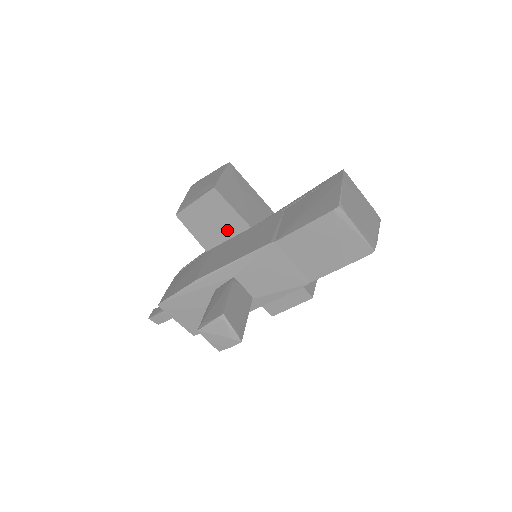
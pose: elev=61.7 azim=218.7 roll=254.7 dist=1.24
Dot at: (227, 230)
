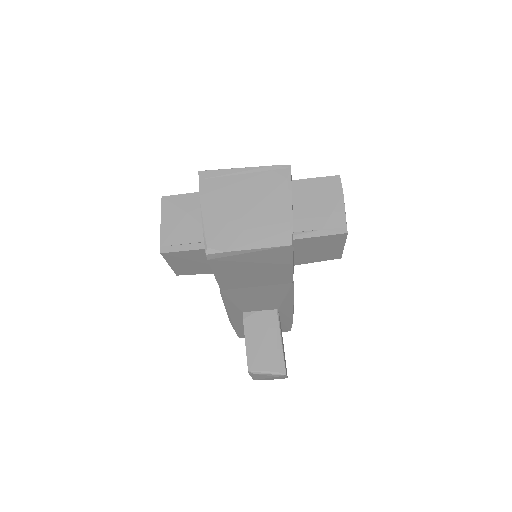
Dot at: occluded
